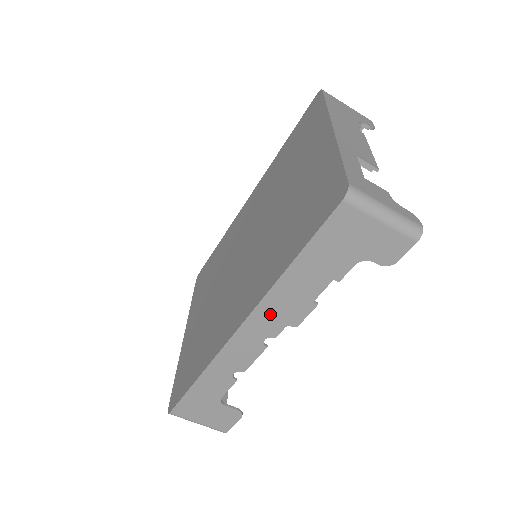
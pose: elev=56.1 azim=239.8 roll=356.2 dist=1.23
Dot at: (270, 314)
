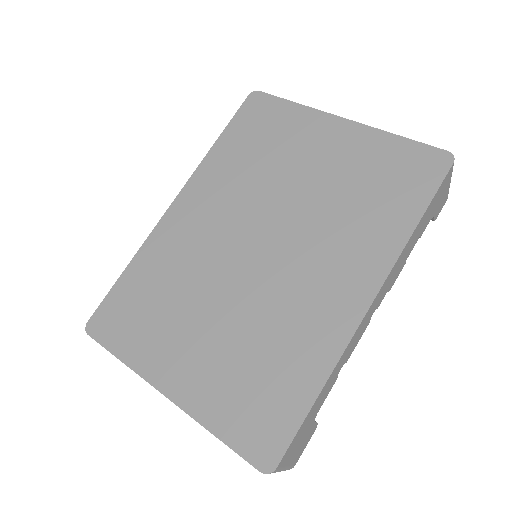
Dot at: (389, 280)
